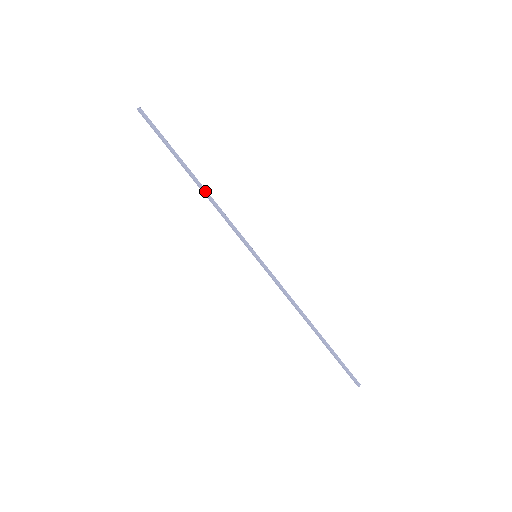
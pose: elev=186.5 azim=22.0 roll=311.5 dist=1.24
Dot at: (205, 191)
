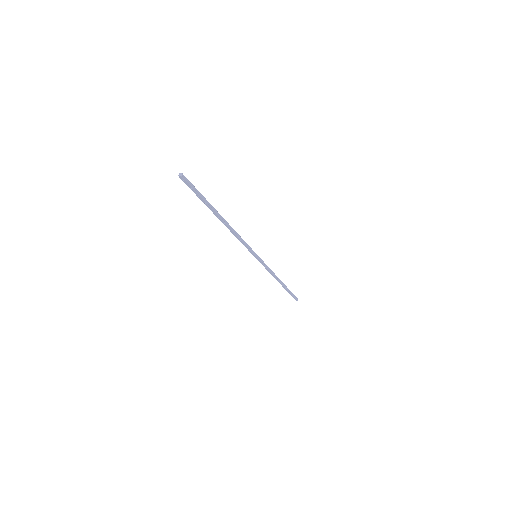
Dot at: (229, 226)
